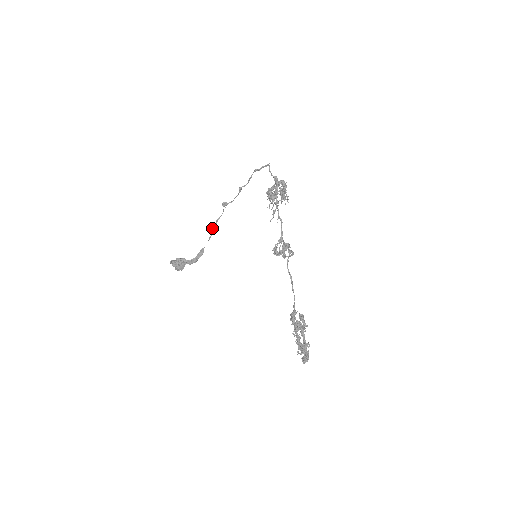
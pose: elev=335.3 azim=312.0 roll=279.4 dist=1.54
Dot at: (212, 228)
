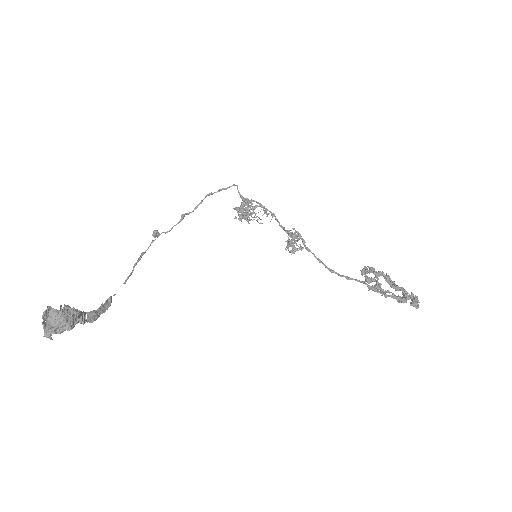
Dot at: (135, 263)
